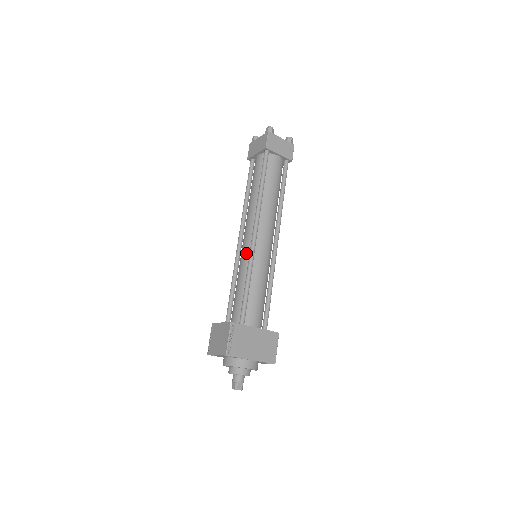
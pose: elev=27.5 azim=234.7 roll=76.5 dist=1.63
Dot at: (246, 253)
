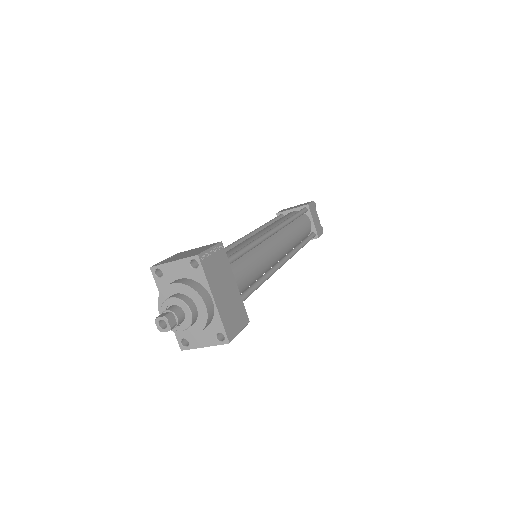
Dot at: (254, 238)
